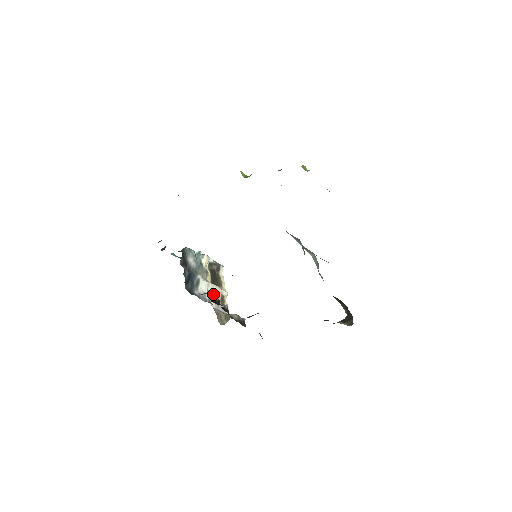
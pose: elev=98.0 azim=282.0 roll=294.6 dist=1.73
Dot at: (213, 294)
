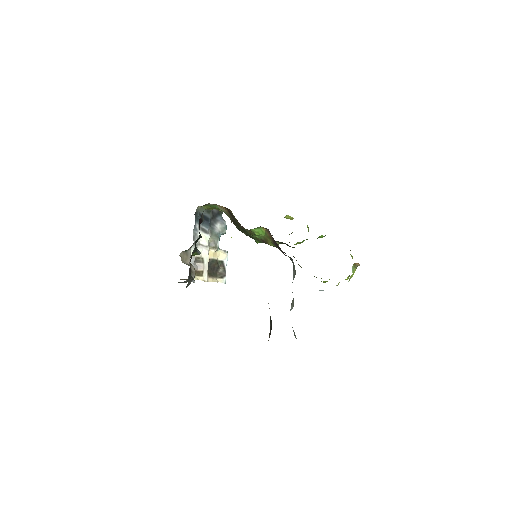
Dot at: (200, 258)
